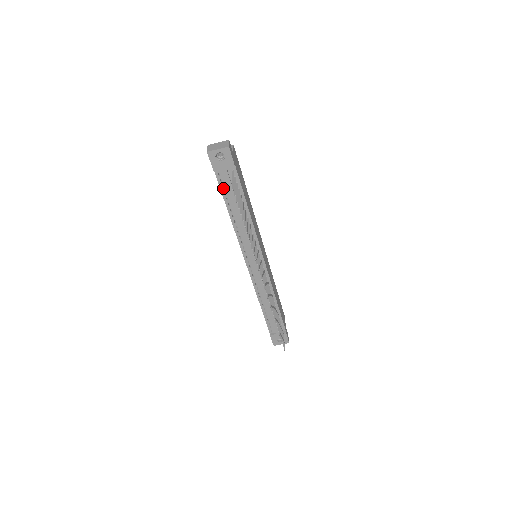
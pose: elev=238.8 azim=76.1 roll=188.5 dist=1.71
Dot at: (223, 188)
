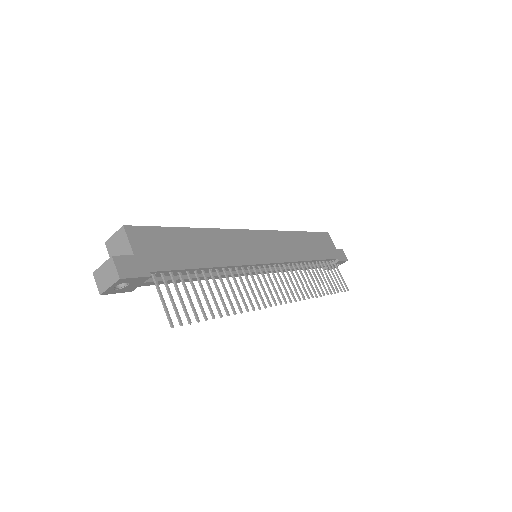
Dot at: occluded
